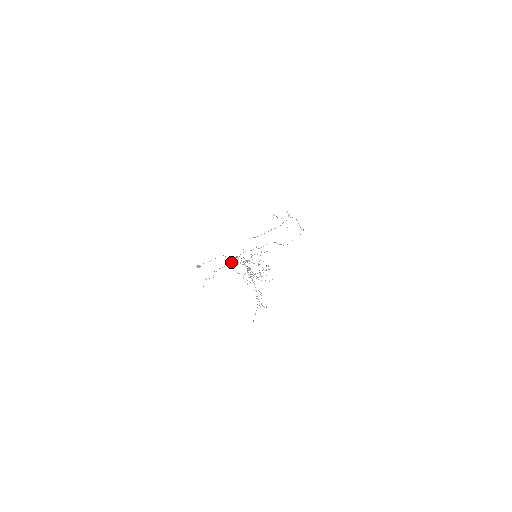
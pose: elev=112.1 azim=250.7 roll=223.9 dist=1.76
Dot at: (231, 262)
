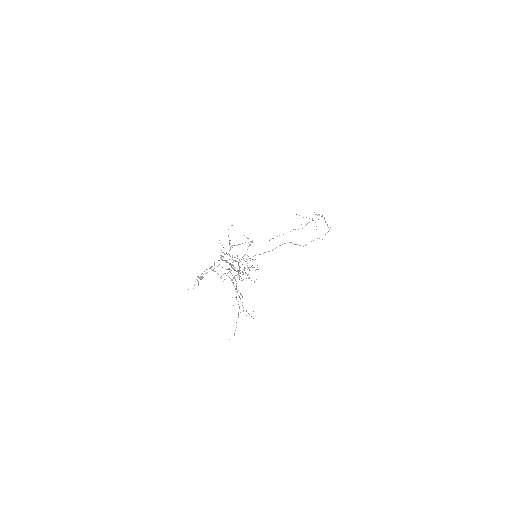
Dot at: occluded
